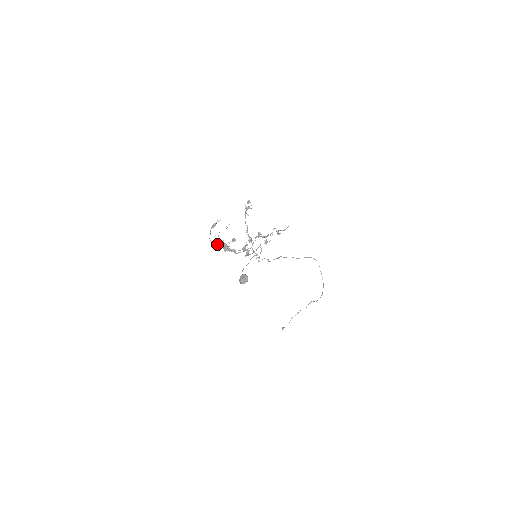
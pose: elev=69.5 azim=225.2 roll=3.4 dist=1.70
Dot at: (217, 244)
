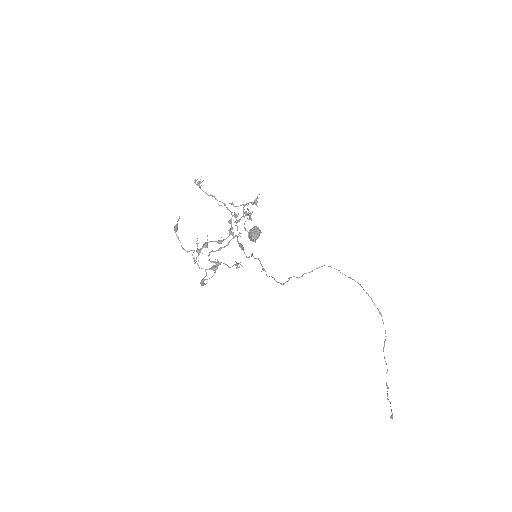
Dot at: (196, 250)
